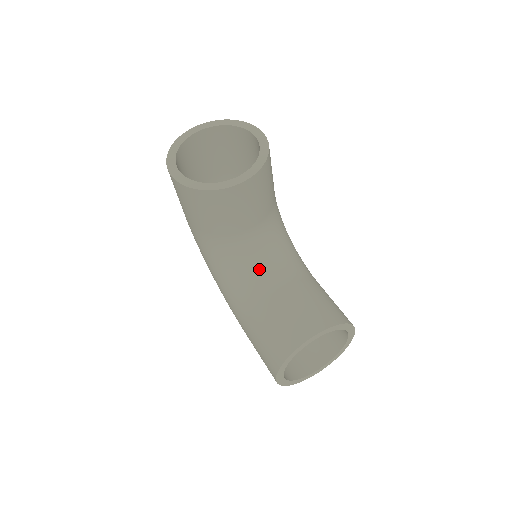
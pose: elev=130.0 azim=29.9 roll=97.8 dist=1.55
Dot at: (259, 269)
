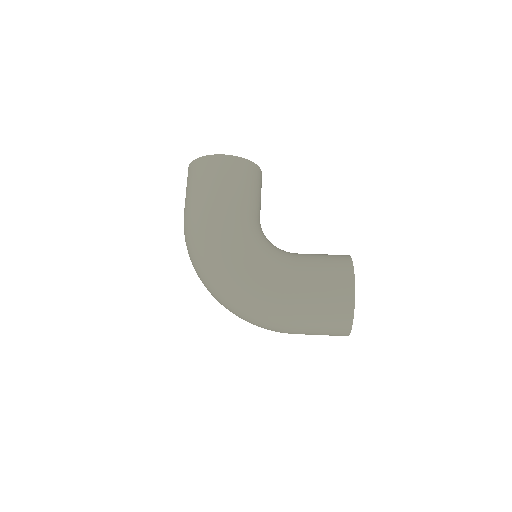
Dot at: occluded
